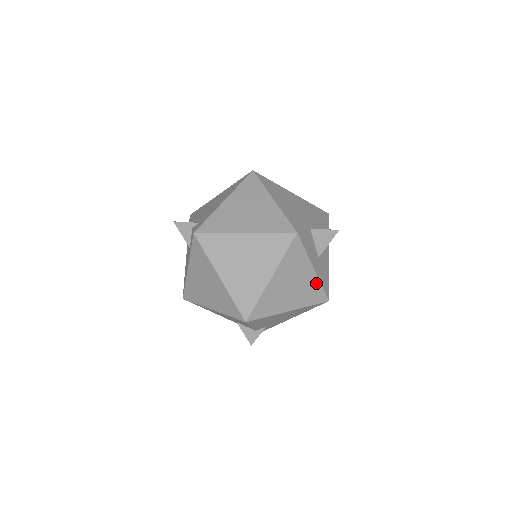
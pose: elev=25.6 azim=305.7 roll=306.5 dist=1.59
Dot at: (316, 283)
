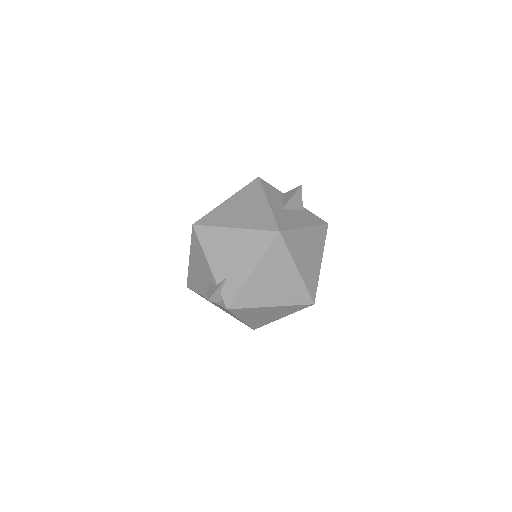
Dot at: (268, 213)
